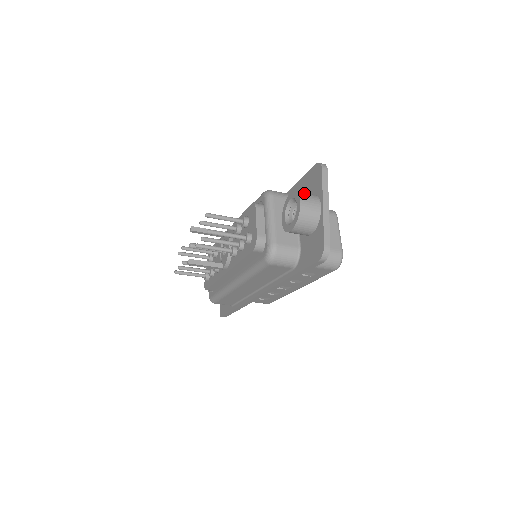
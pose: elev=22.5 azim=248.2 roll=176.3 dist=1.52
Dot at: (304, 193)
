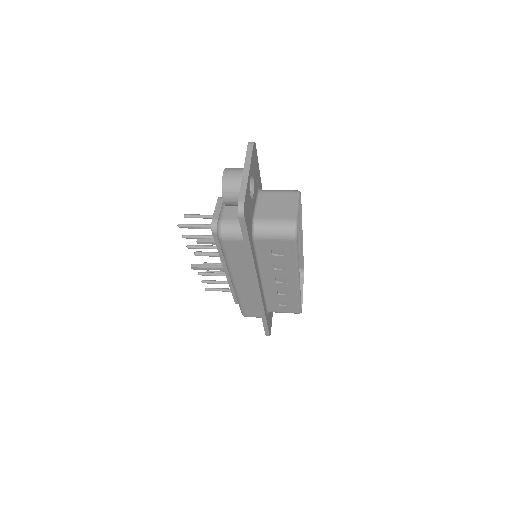
Dot at: (232, 168)
